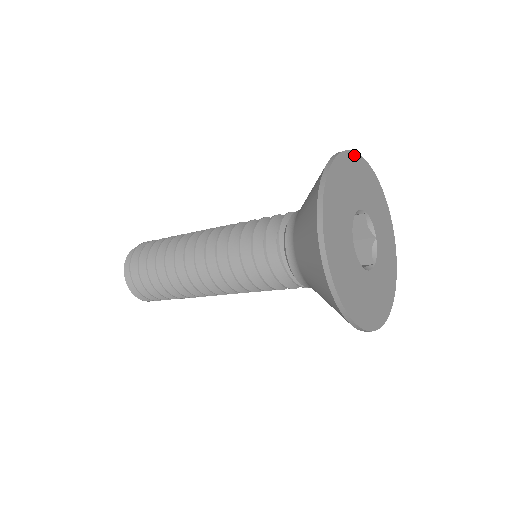
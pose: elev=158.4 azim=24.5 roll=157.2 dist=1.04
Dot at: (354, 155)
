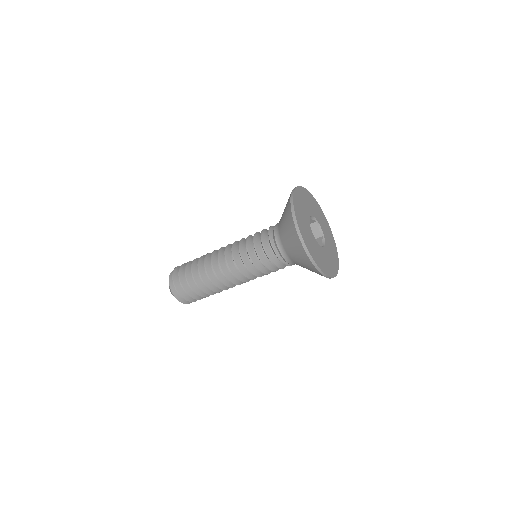
Dot at: (294, 196)
